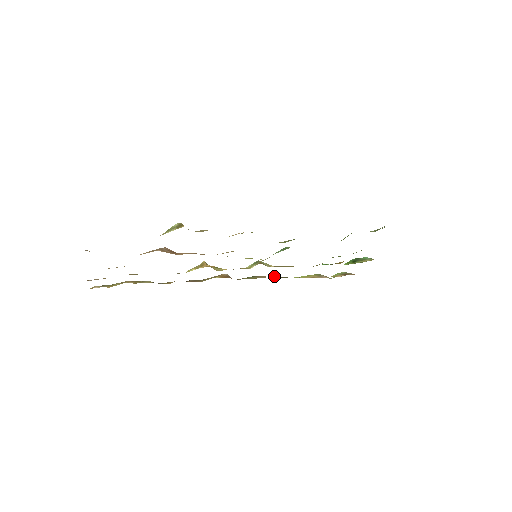
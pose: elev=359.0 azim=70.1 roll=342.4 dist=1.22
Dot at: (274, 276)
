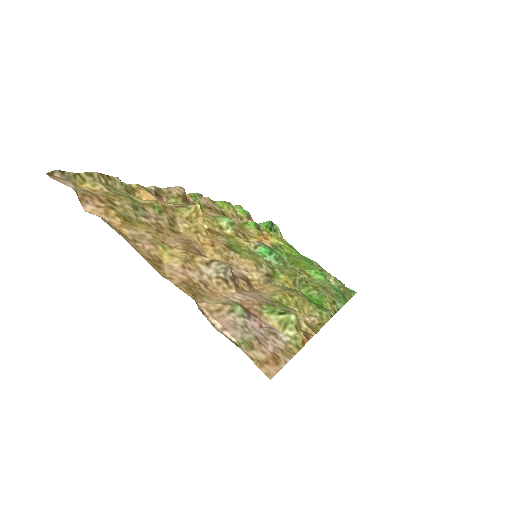
Dot at: occluded
